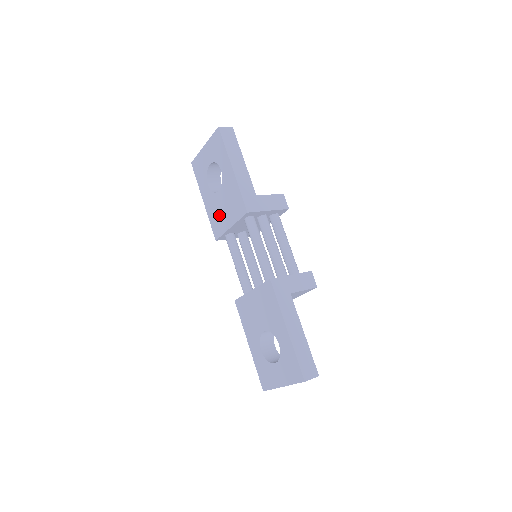
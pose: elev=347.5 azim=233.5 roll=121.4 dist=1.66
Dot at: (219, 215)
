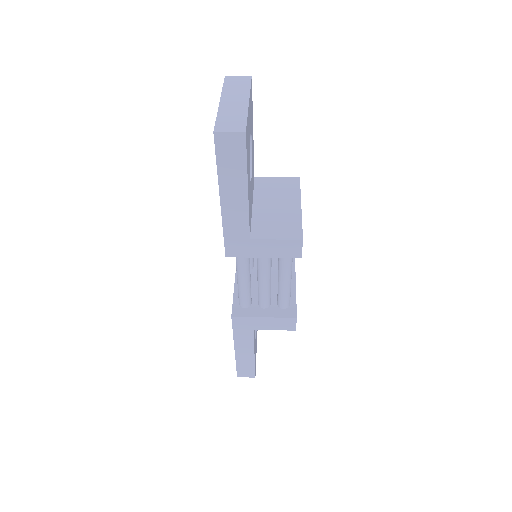
Dot at: occluded
